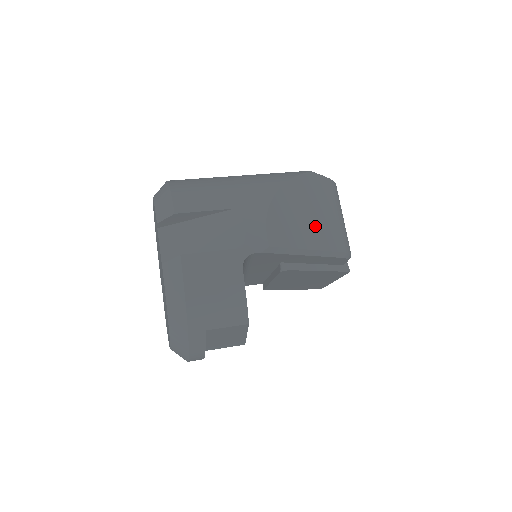
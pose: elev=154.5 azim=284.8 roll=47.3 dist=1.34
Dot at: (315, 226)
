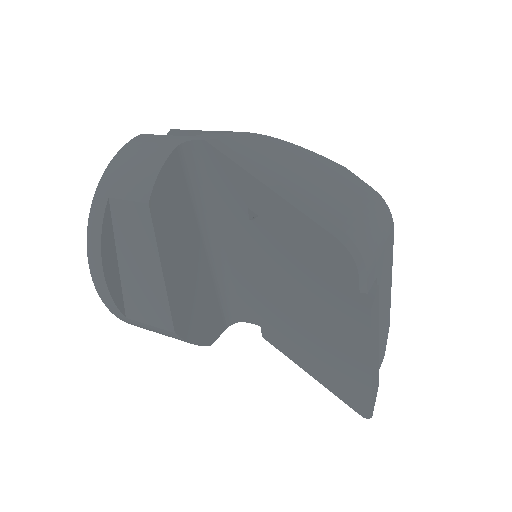
Dot at: (308, 184)
